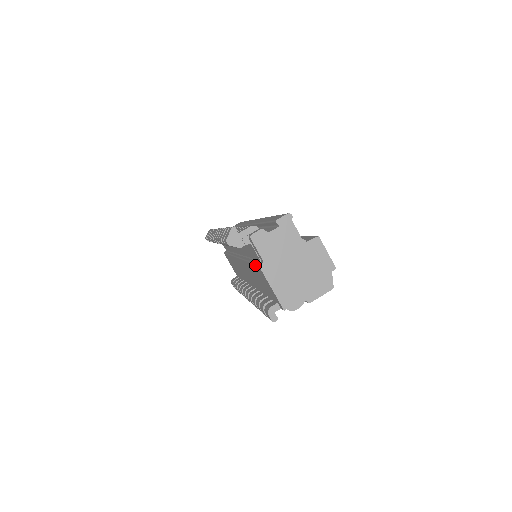
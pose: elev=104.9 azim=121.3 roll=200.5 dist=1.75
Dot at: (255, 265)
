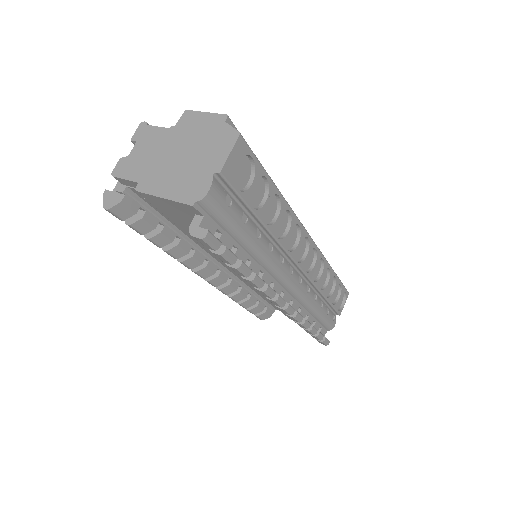
Dot at: occluded
